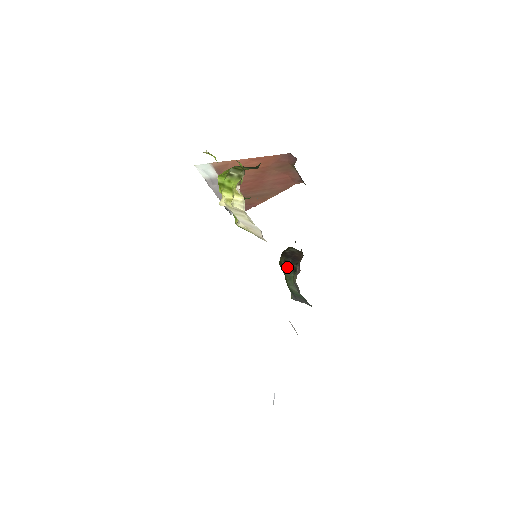
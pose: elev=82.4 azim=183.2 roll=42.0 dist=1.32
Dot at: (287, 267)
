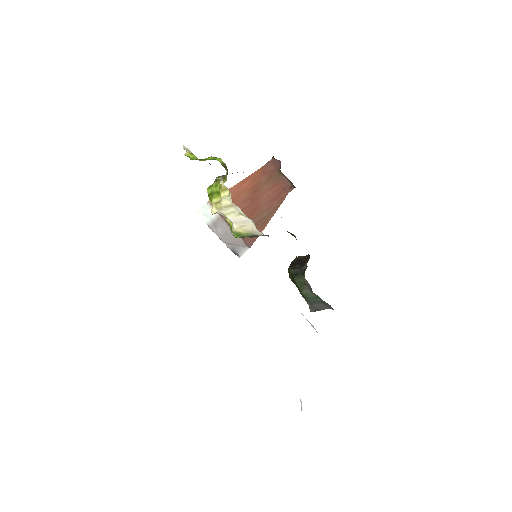
Dot at: (296, 273)
